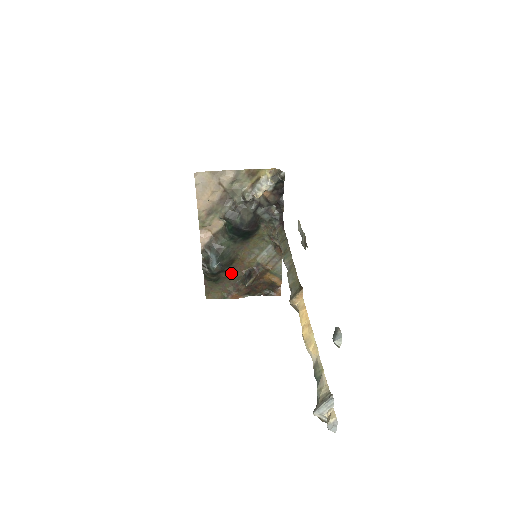
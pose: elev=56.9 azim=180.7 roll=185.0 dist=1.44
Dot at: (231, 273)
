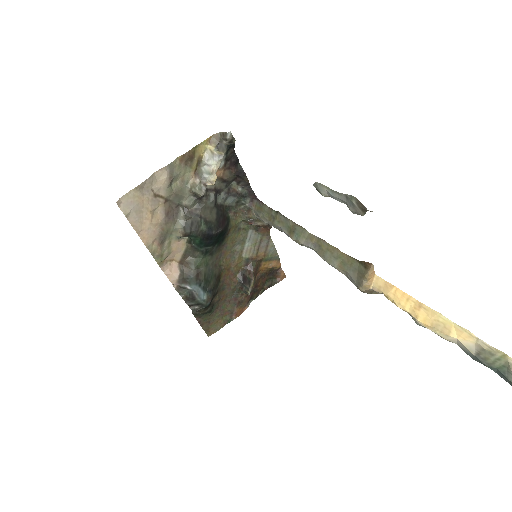
Dot at: (223, 291)
